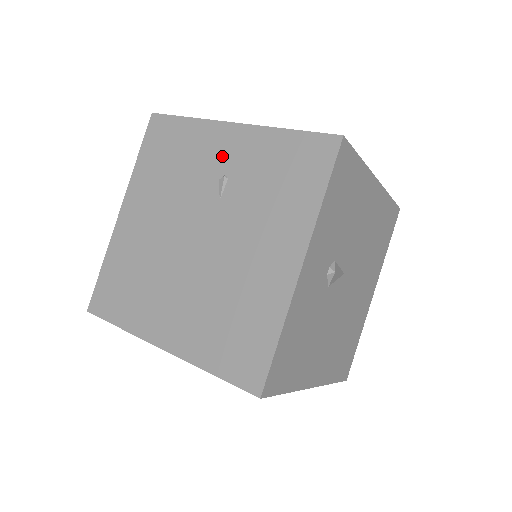
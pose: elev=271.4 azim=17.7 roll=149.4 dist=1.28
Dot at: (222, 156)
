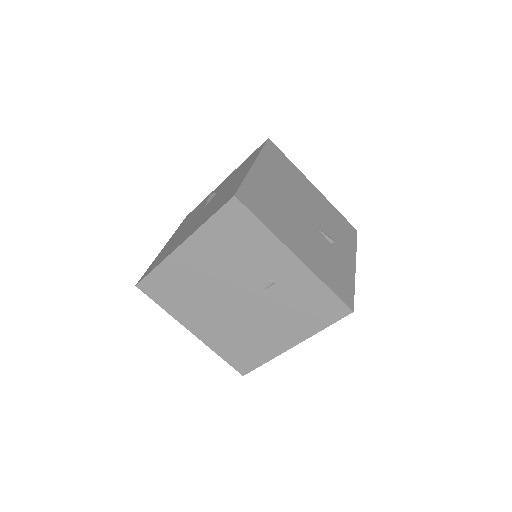
Dot at: (277, 269)
